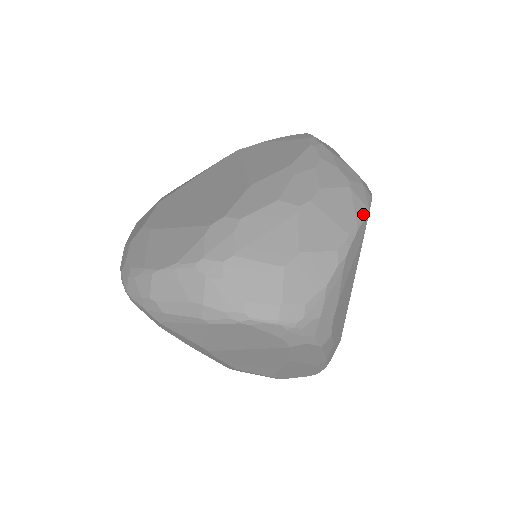
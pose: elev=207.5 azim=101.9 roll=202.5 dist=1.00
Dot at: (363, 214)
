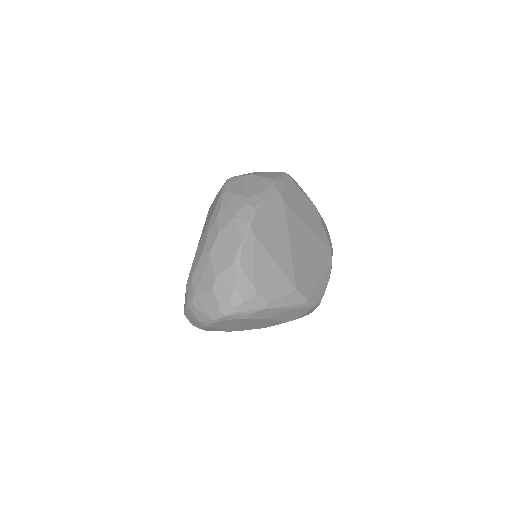
Dot at: (245, 230)
